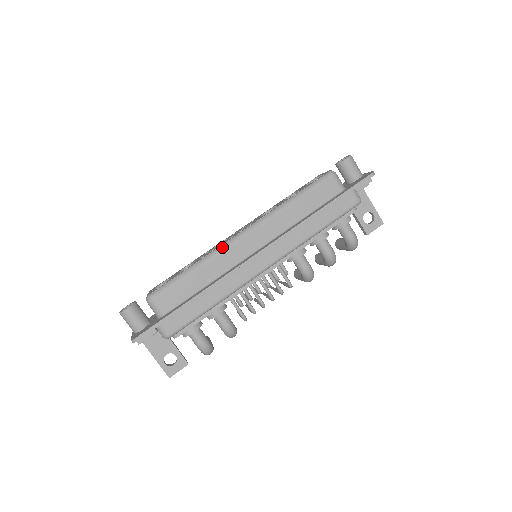
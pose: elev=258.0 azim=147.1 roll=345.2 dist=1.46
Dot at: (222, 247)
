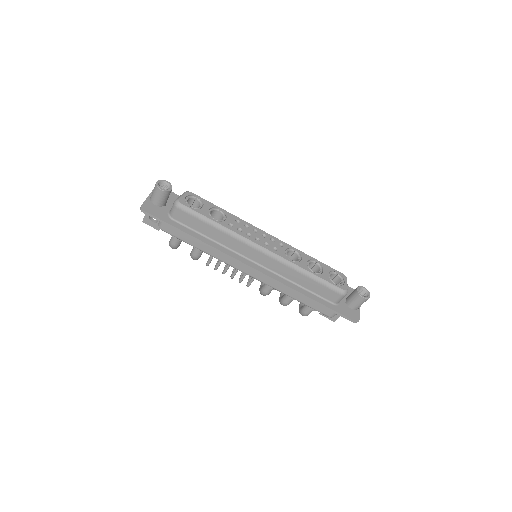
Dot at: (244, 239)
